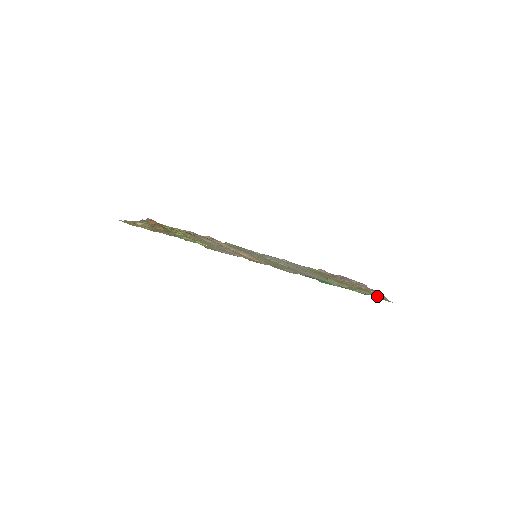
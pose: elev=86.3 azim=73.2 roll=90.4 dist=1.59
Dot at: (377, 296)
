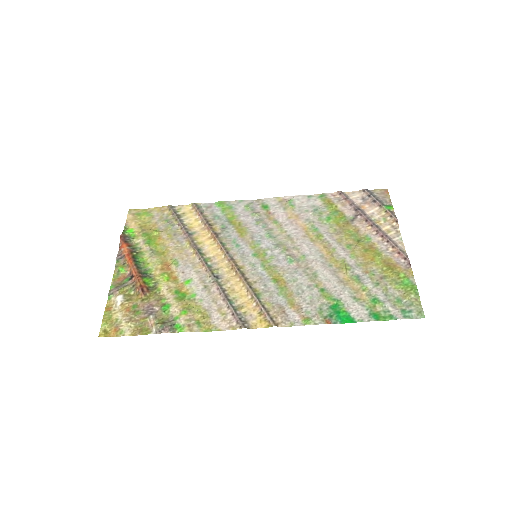
Dot at: (407, 298)
